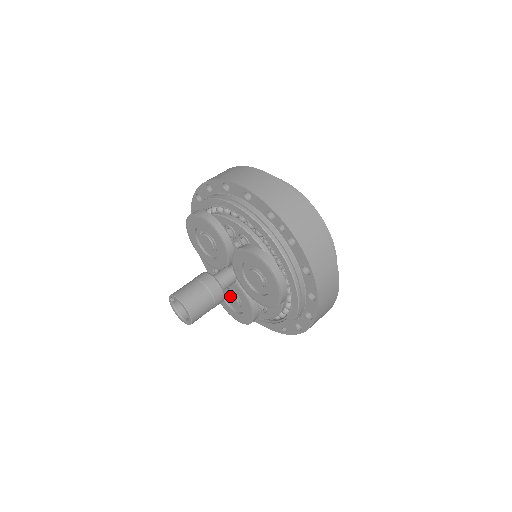
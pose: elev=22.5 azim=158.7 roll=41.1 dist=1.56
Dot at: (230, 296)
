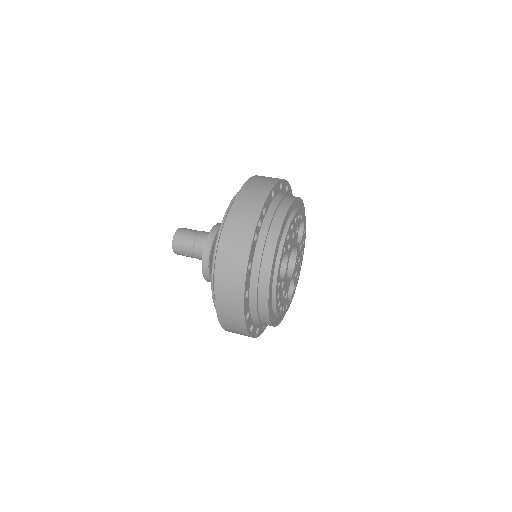
Dot at: occluded
